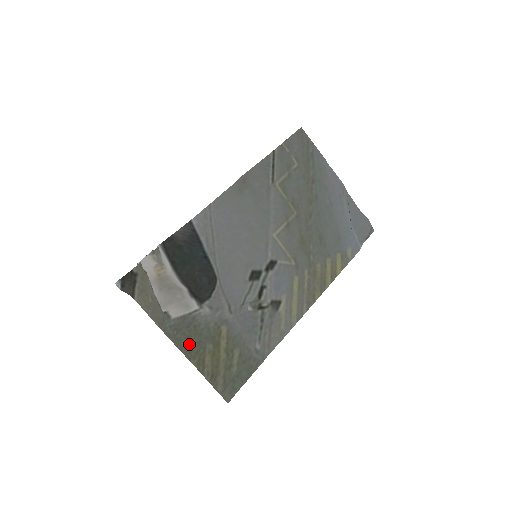
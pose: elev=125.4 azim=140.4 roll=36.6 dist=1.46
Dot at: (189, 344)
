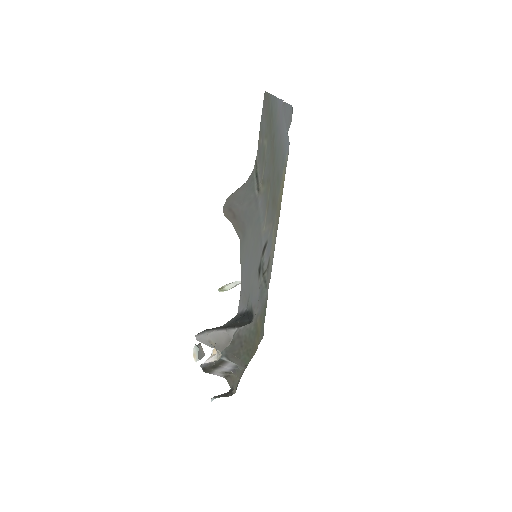
Dot at: (251, 354)
